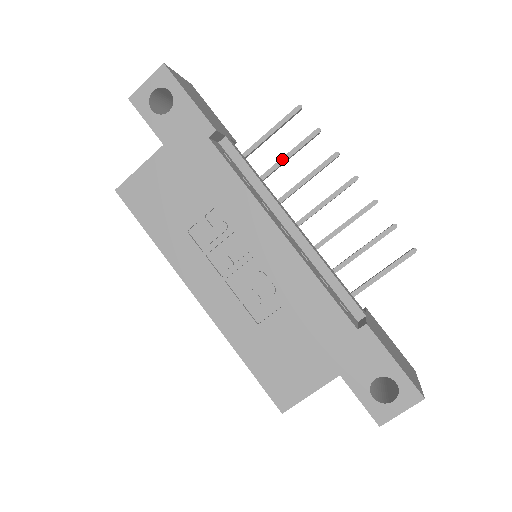
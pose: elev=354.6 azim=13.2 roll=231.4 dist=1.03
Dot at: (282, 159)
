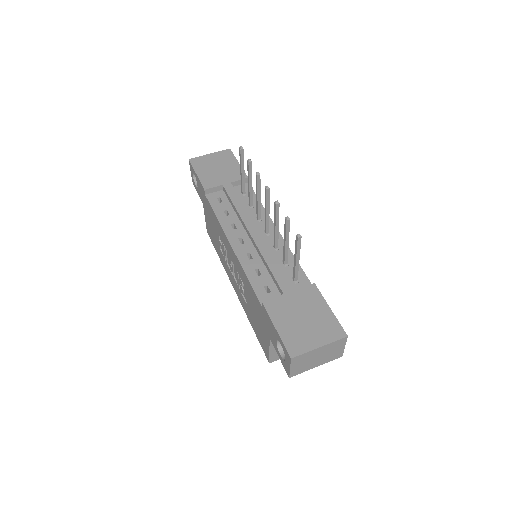
Dot at: (248, 186)
